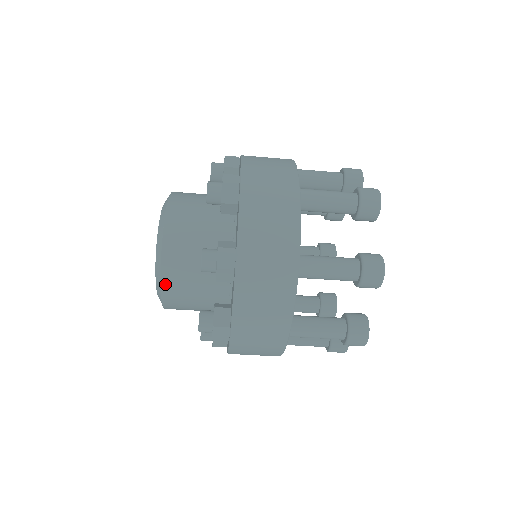
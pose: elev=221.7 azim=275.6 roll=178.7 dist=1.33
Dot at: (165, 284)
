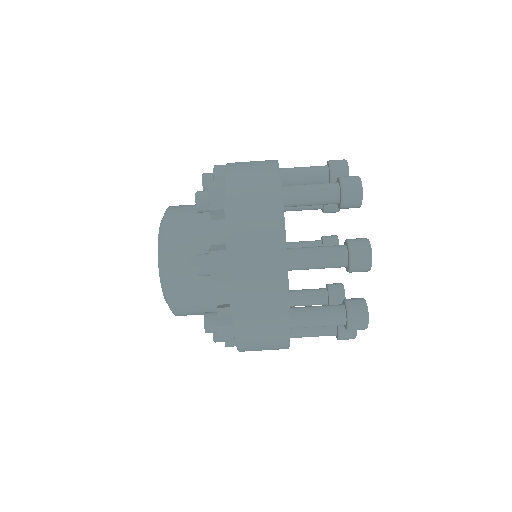
Dot at: (166, 246)
